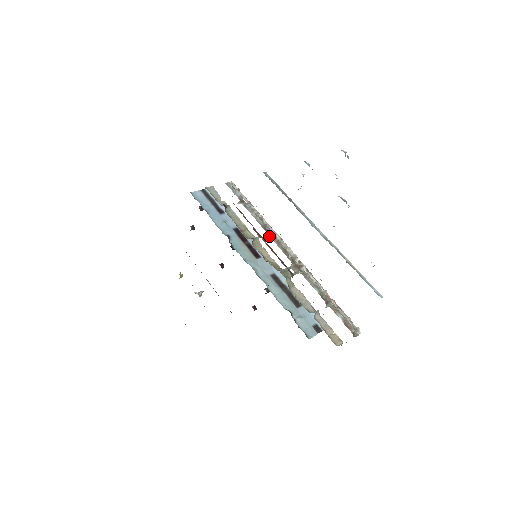
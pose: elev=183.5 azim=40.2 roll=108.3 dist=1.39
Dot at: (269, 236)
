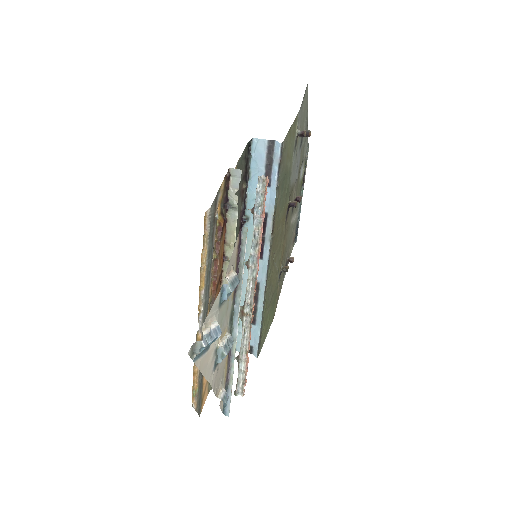
Dot at: (247, 266)
